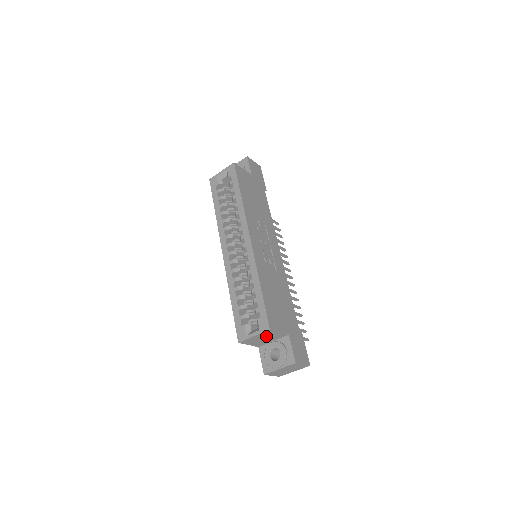
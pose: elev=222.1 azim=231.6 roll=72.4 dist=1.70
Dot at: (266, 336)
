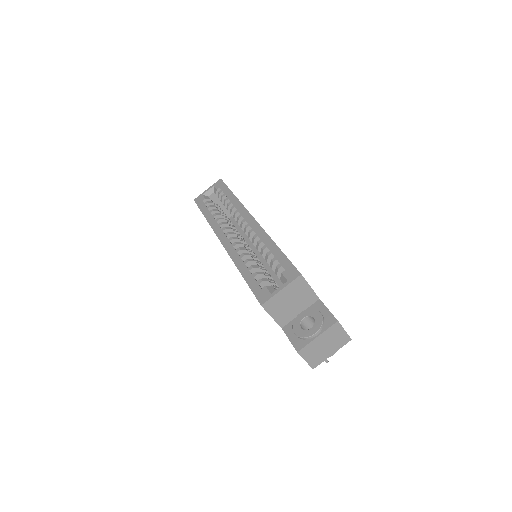
Dot at: (294, 295)
